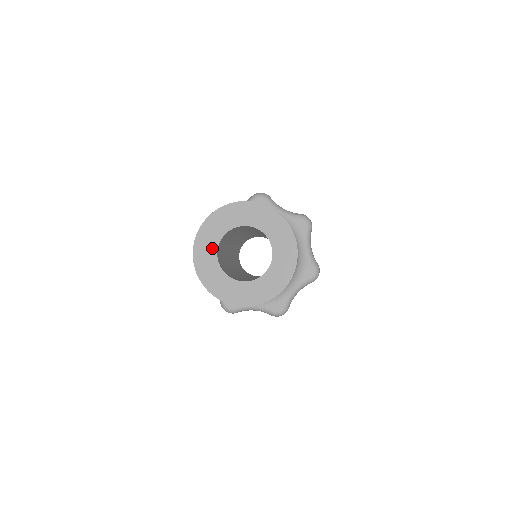
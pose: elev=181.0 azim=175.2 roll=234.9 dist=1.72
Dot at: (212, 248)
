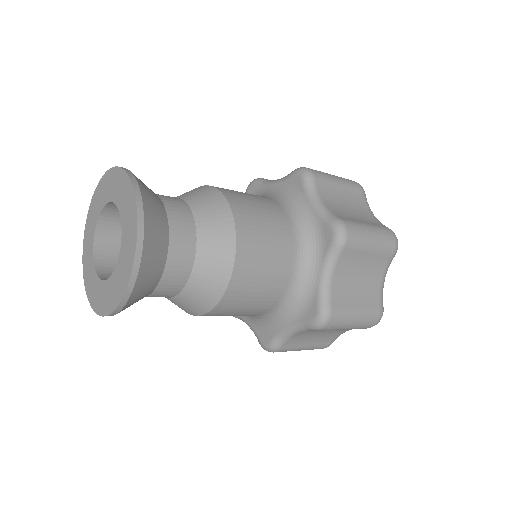
Dot at: (95, 219)
